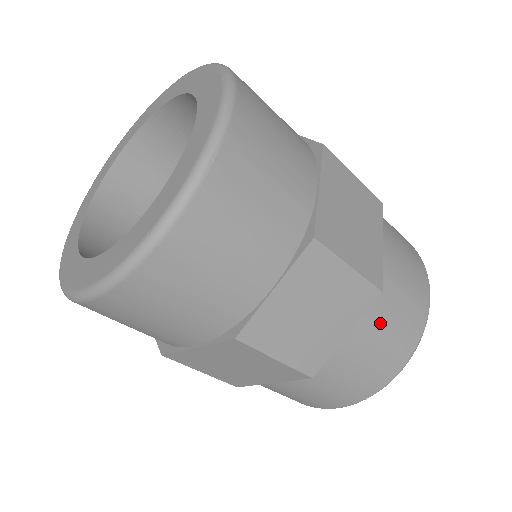
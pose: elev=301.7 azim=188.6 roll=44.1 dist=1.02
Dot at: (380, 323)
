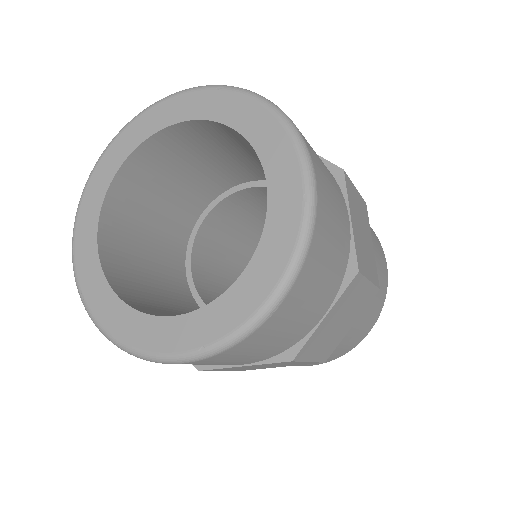
Dot at: (371, 231)
